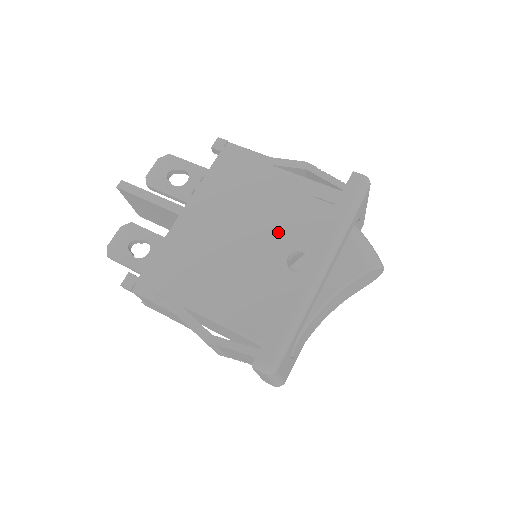
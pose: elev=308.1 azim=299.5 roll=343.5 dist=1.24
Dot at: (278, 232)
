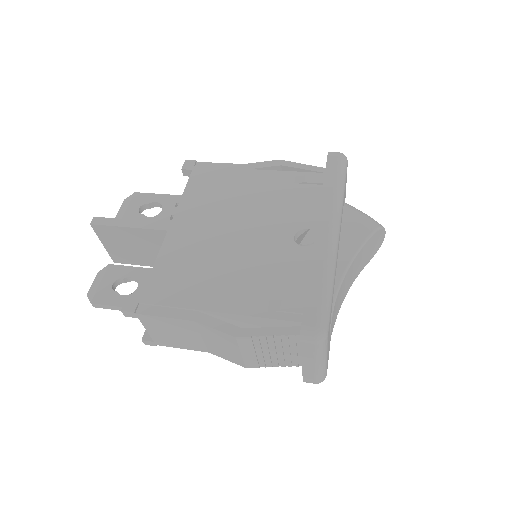
Dot at: (276, 219)
